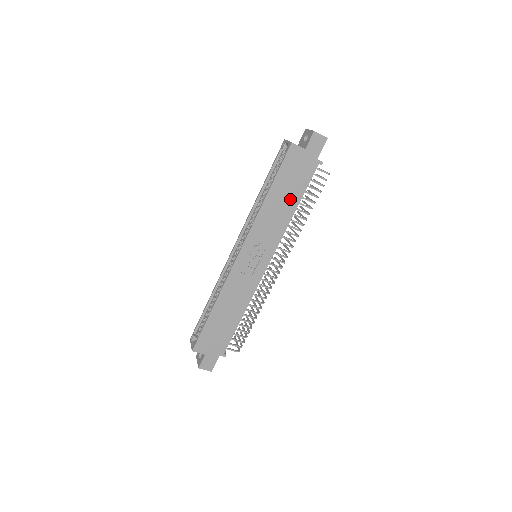
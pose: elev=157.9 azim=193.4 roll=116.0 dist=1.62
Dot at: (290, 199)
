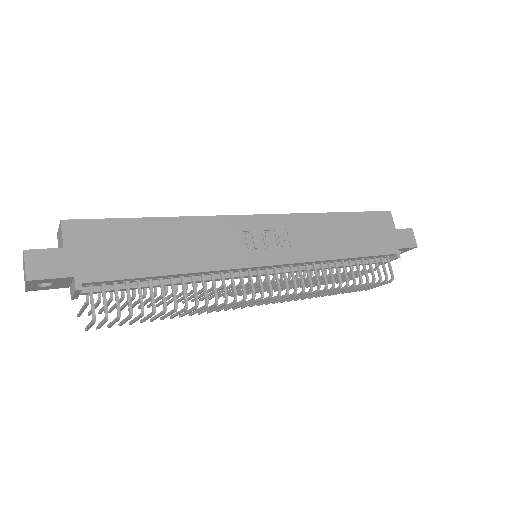
Dot at: (350, 243)
